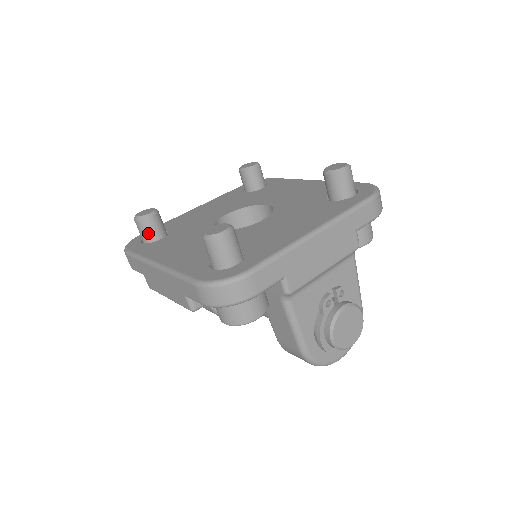
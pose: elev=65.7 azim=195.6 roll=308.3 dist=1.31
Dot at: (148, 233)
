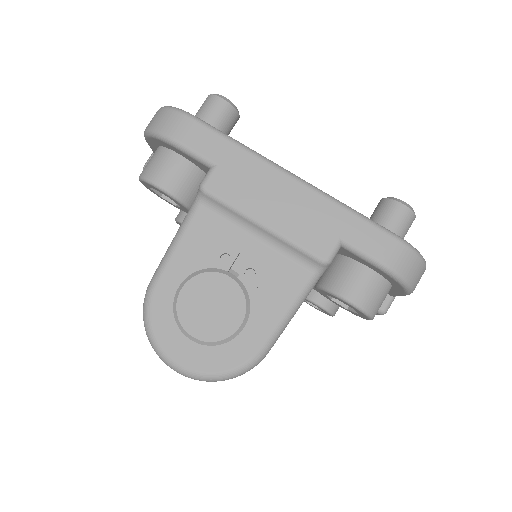
Dot at: occluded
